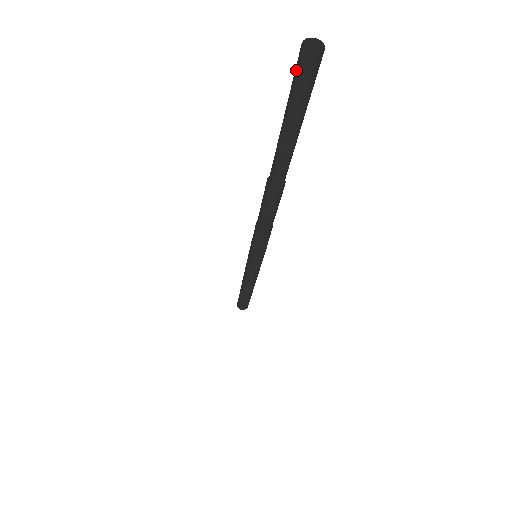
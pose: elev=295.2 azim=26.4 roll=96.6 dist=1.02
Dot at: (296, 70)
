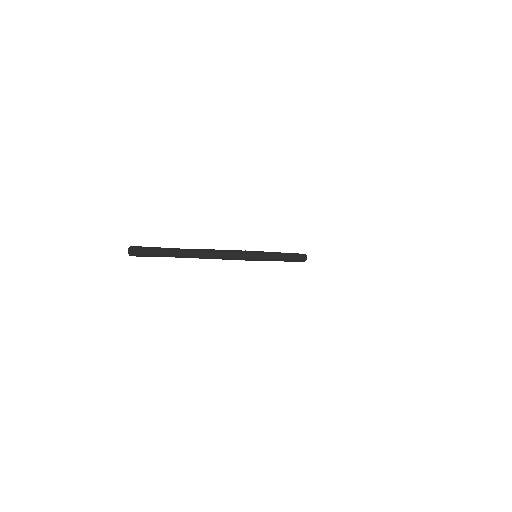
Dot at: (140, 251)
